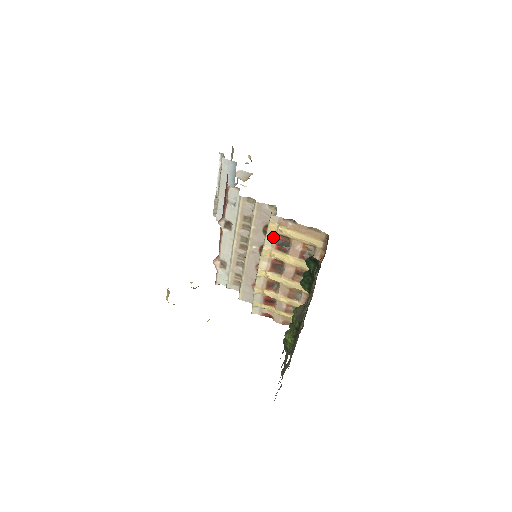
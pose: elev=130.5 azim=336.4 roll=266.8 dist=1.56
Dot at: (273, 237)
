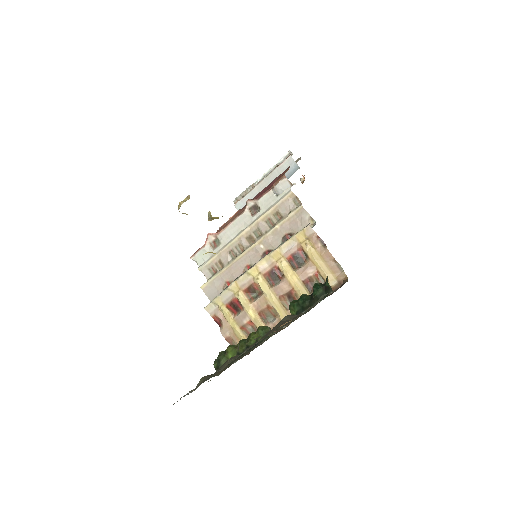
Dot at: (294, 246)
